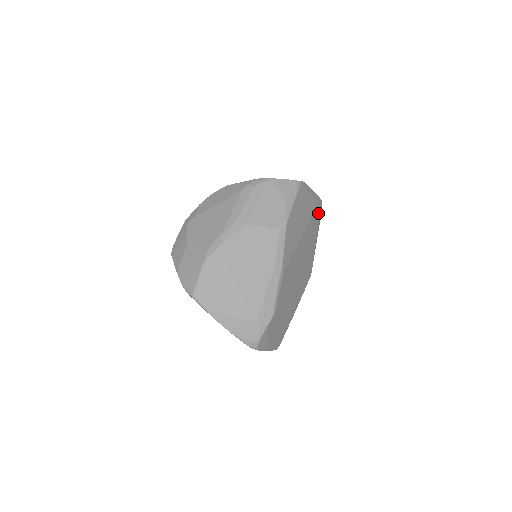
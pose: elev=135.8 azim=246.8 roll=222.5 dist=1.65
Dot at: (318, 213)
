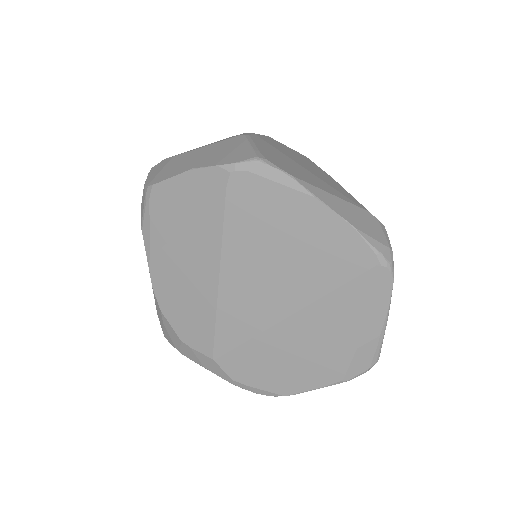
Dot at: occluded
